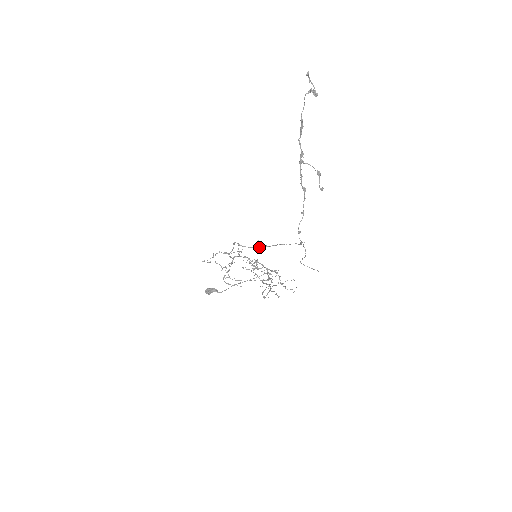
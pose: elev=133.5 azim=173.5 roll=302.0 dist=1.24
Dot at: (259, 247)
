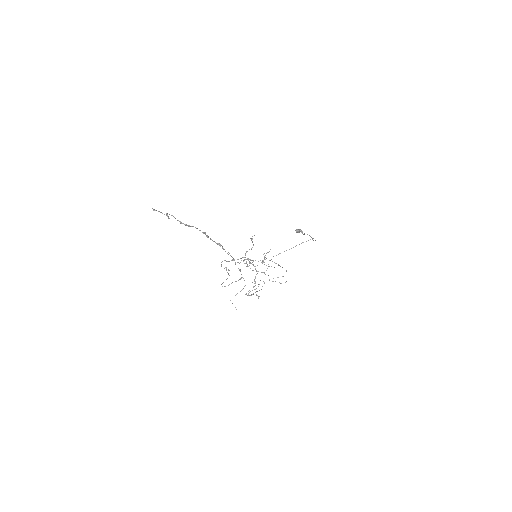
Dot at: occluded
